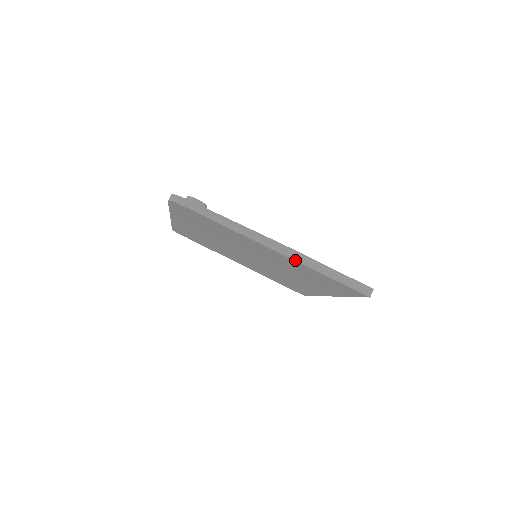
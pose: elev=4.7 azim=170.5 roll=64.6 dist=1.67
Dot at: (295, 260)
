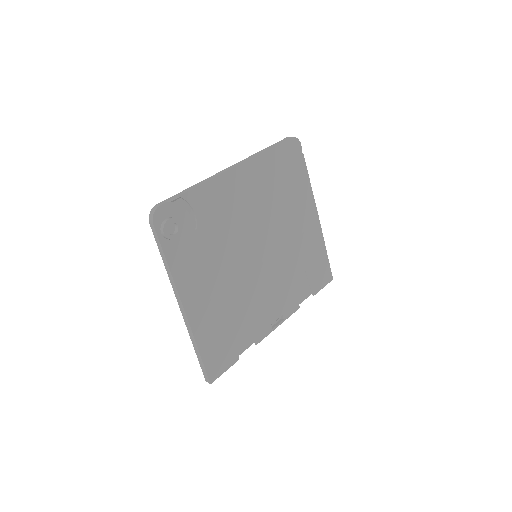
Dot at: (186, 324)
